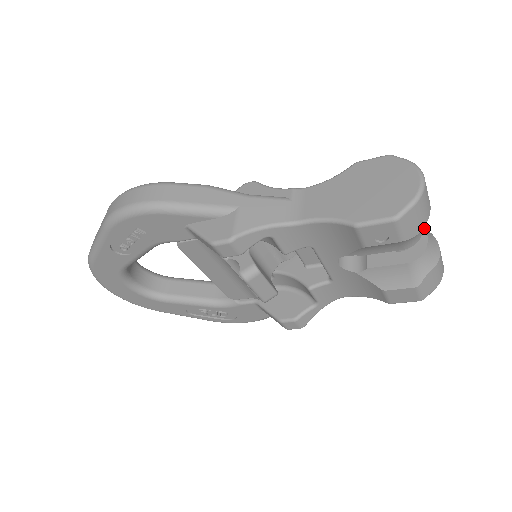
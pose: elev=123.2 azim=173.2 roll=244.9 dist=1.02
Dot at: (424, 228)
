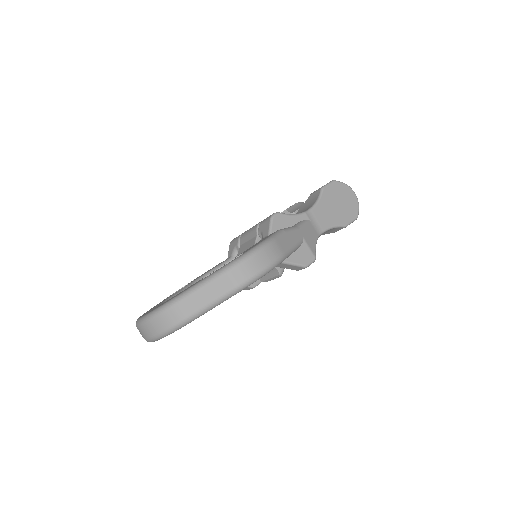
Dot at: occluded
